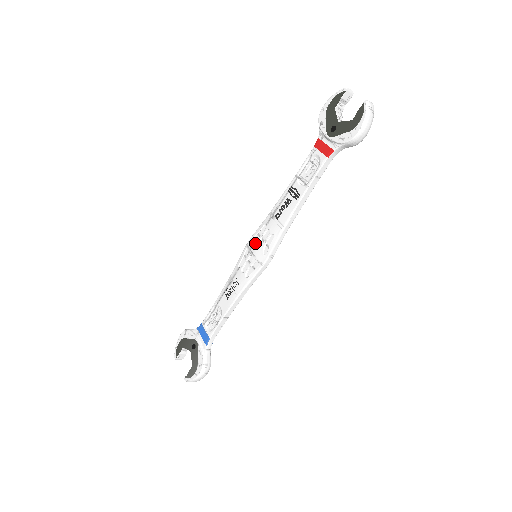
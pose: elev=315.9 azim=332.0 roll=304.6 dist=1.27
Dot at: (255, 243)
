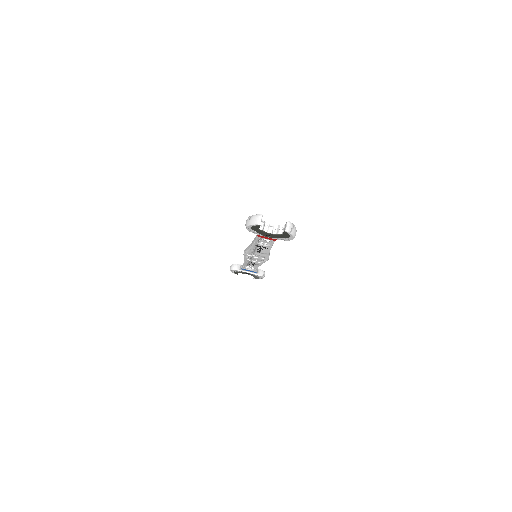
Dot at: (252, 257)
